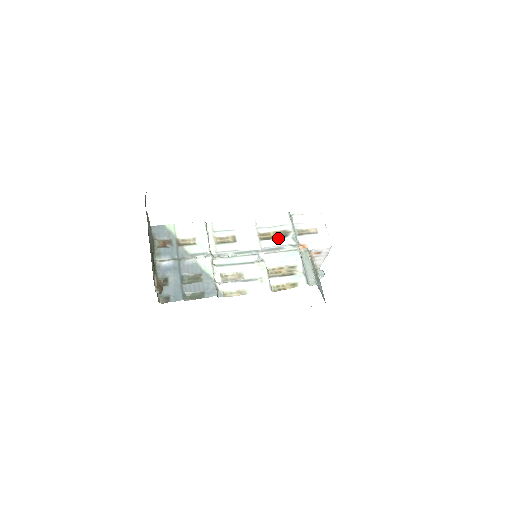
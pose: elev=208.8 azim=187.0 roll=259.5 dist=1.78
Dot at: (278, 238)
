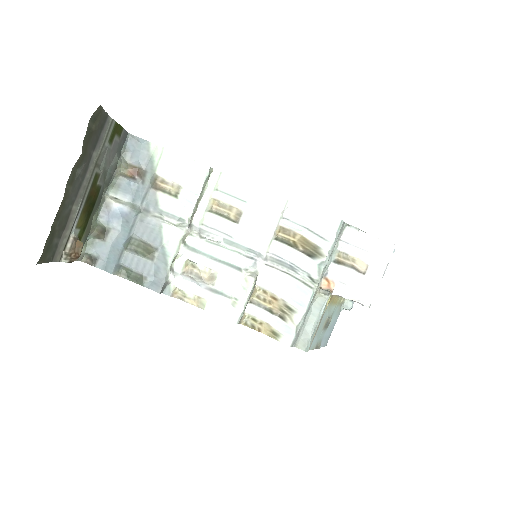
Dot at: (301, 251)
